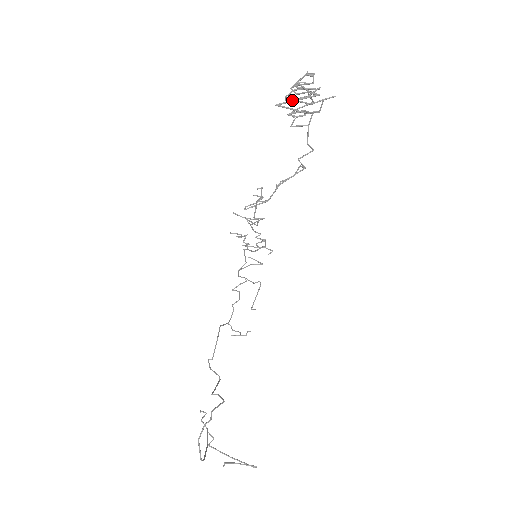
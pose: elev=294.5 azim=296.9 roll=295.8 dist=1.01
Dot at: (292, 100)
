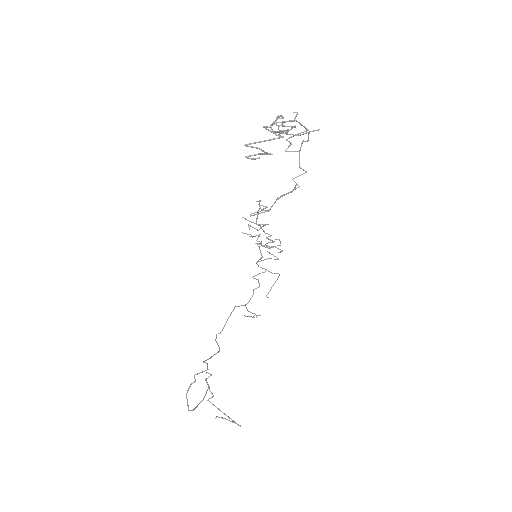
Dot at: occluded
